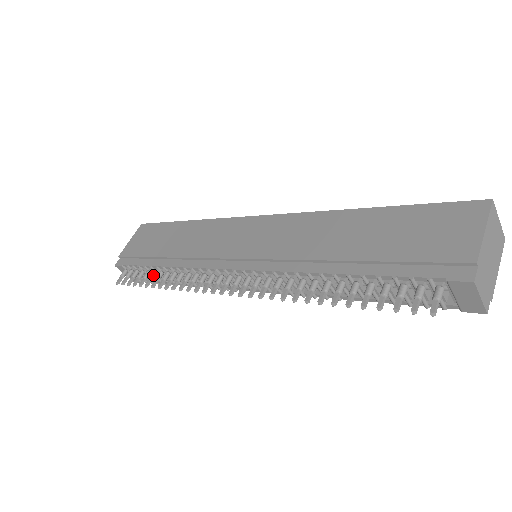
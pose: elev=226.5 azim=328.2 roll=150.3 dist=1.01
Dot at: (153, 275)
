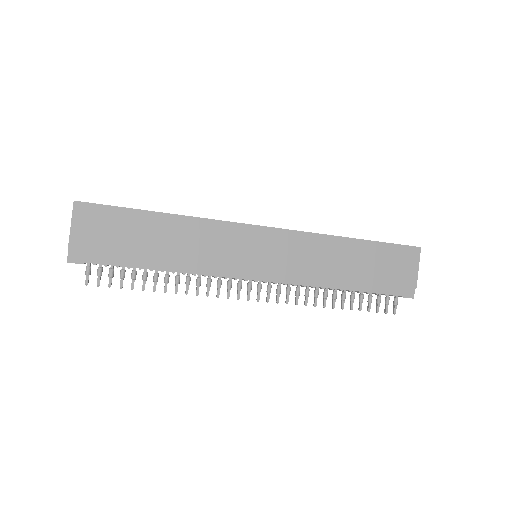
Dot at: occluded
